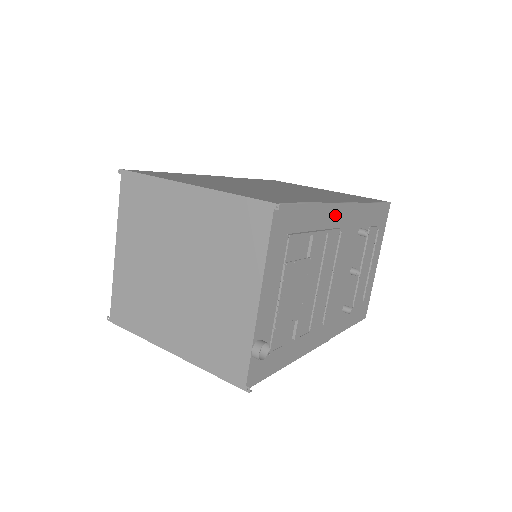
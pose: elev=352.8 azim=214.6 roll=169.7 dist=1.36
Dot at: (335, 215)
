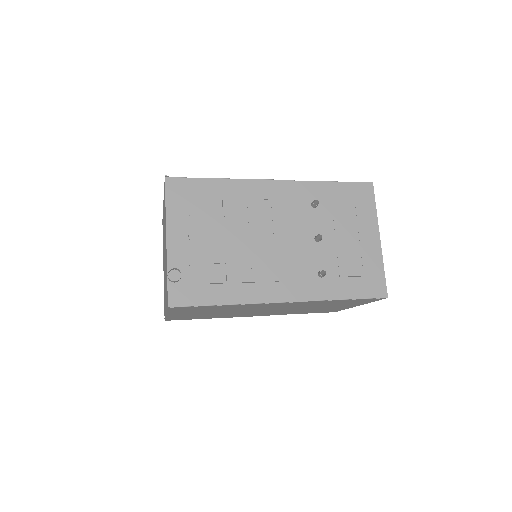
Dot at: (257, 188)
